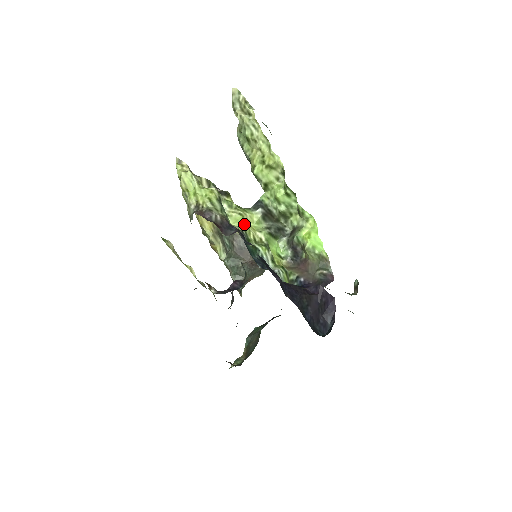
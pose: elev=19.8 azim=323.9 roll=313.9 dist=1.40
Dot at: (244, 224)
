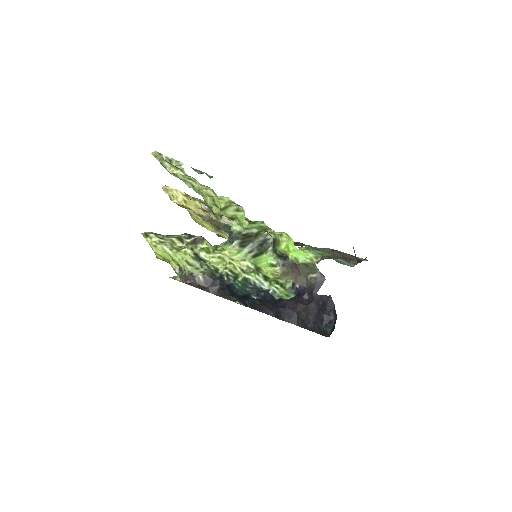
Dot at: (227, 263)
